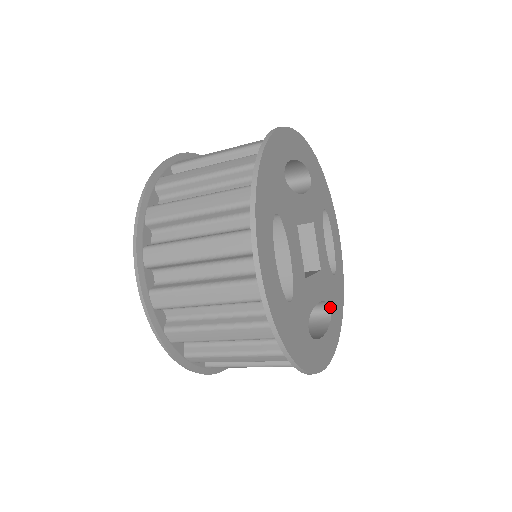
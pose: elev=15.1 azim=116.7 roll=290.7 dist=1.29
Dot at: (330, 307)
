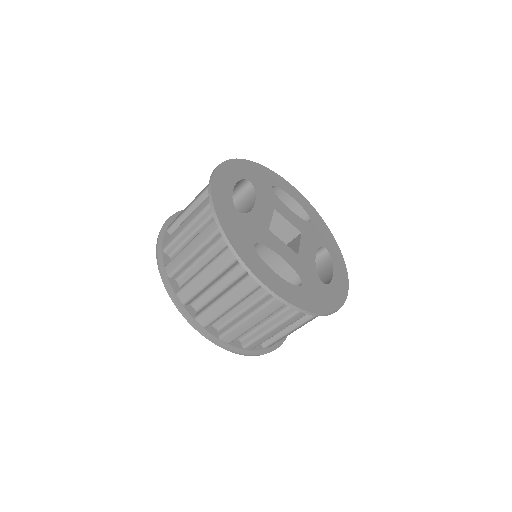
Dot at: (324, 246)
